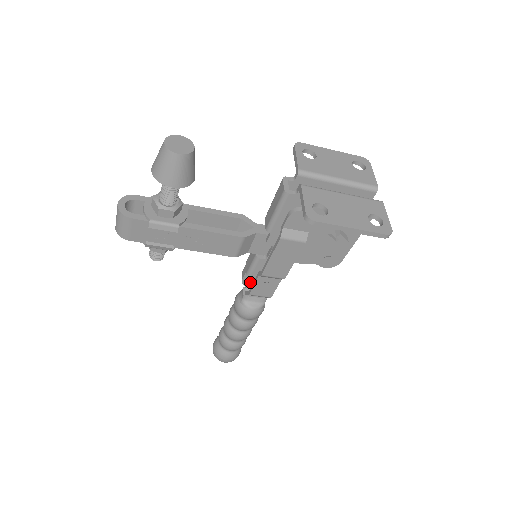
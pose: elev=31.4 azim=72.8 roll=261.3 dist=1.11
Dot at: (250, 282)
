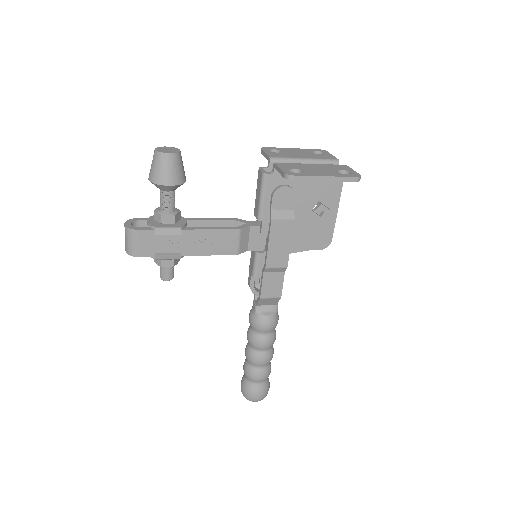
Dot at: (258, 290)
